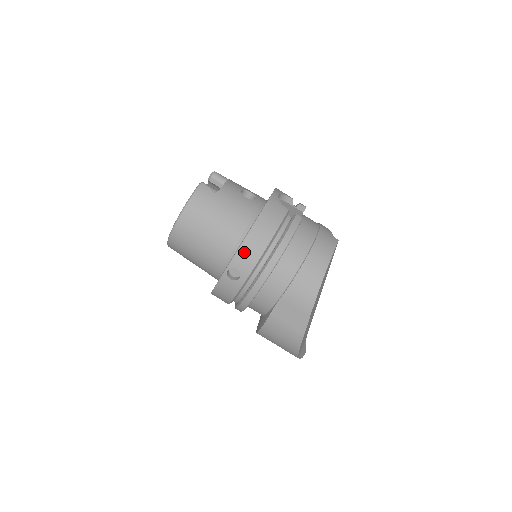
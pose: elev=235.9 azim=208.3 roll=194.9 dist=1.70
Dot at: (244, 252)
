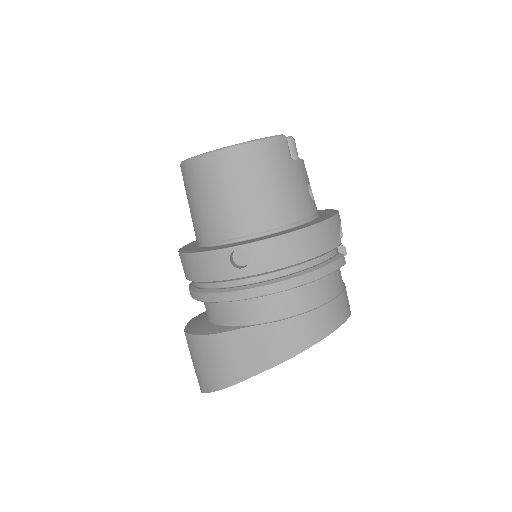
Dot at: (274, 246)
